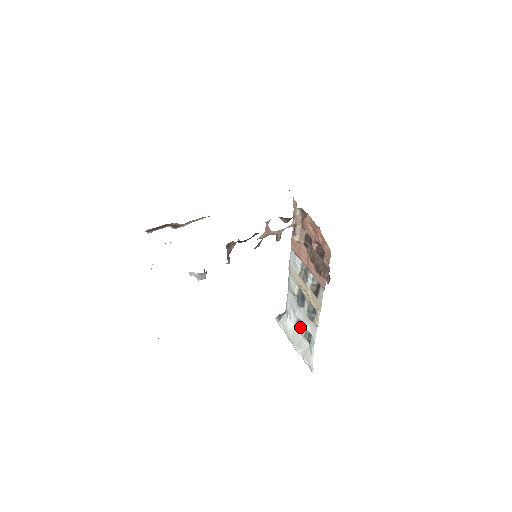
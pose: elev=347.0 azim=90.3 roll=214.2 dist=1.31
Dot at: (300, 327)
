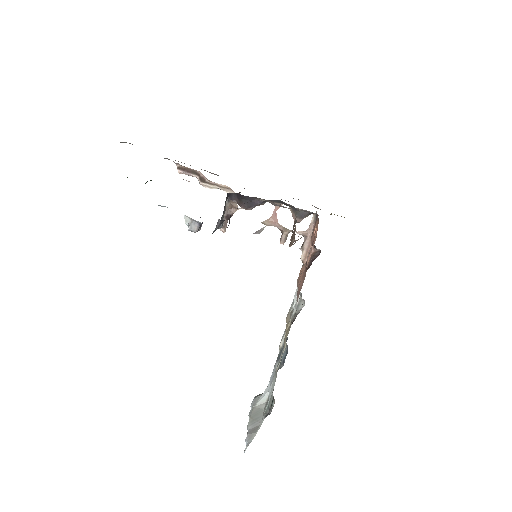
Dot at: occluded
